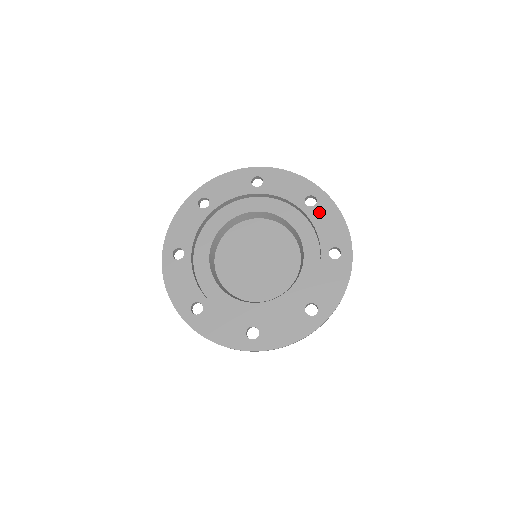
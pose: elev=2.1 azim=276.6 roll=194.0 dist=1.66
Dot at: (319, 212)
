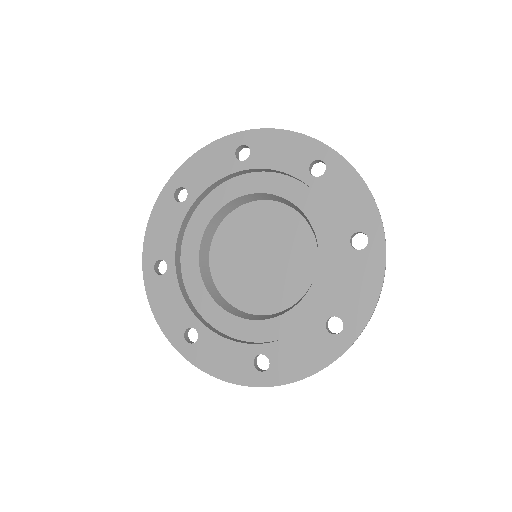
Dot at: (331, 183)
